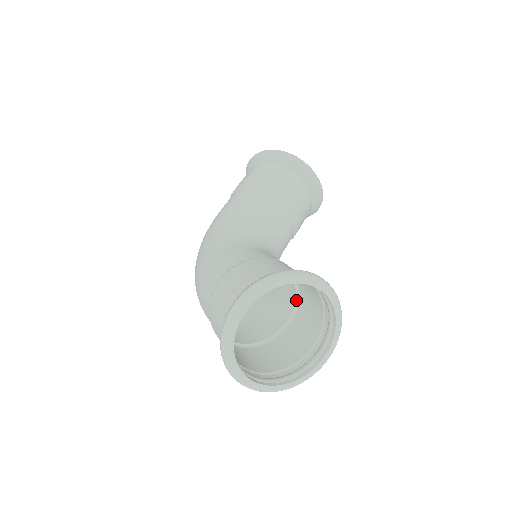
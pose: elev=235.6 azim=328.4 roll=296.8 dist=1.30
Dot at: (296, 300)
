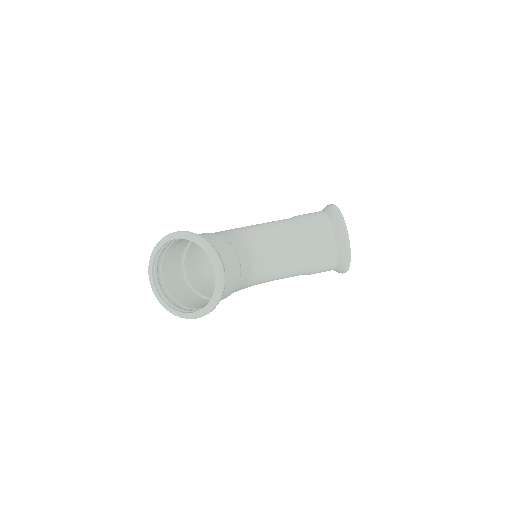
Dot at: occluded
